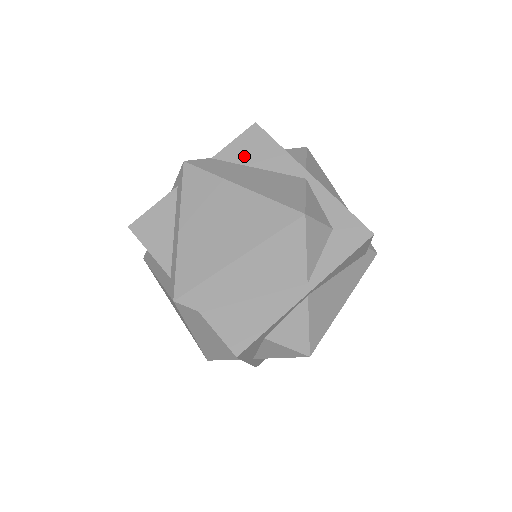
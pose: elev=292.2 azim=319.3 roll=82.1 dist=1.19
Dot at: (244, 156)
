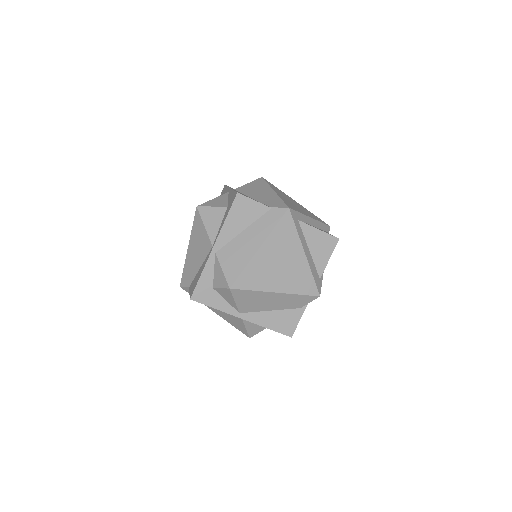
Dot at: occluded
